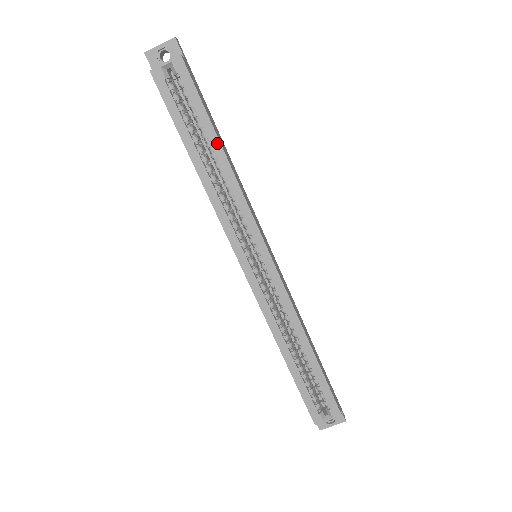
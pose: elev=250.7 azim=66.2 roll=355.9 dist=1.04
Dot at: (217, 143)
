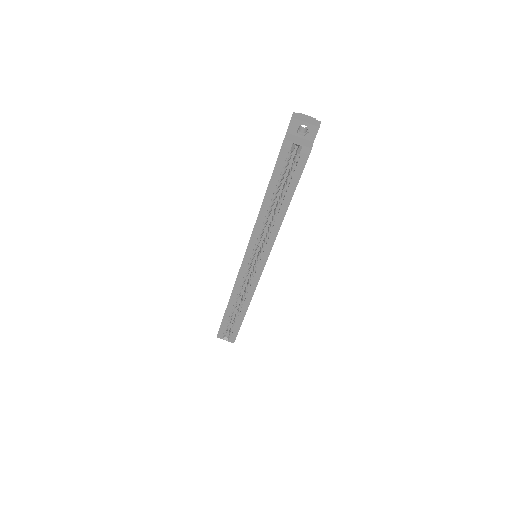
Dot at: (287, 204)
